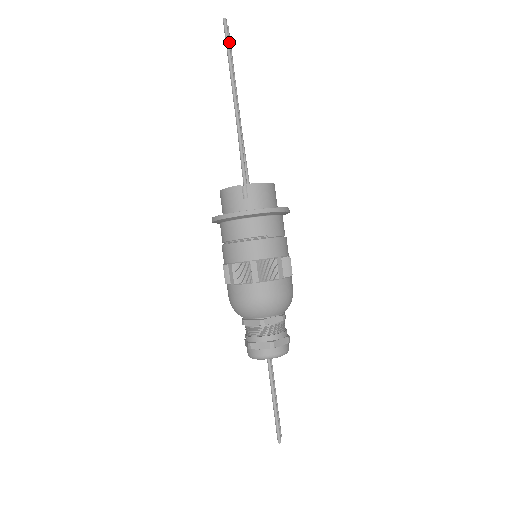
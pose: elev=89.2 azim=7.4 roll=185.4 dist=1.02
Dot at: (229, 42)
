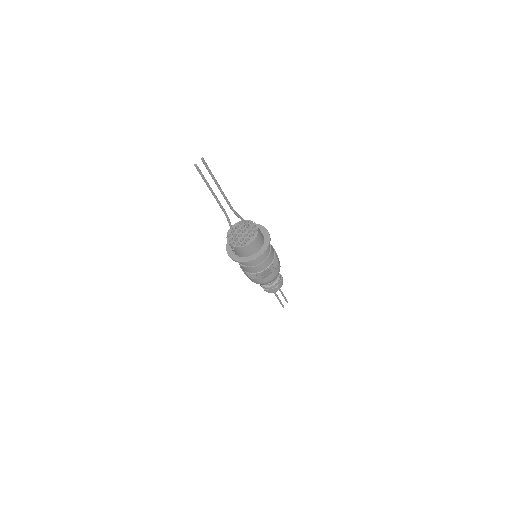
Dot at: (203, 177)
